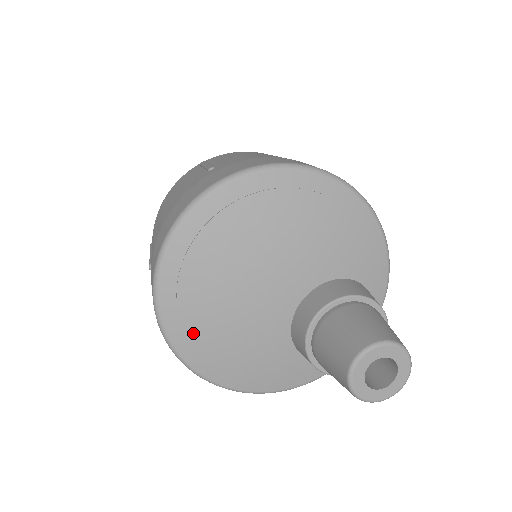
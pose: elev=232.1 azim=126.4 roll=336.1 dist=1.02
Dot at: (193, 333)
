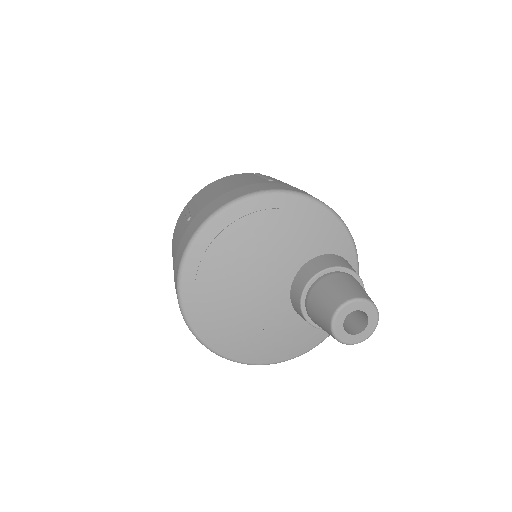
Dot at: (226, 340)
